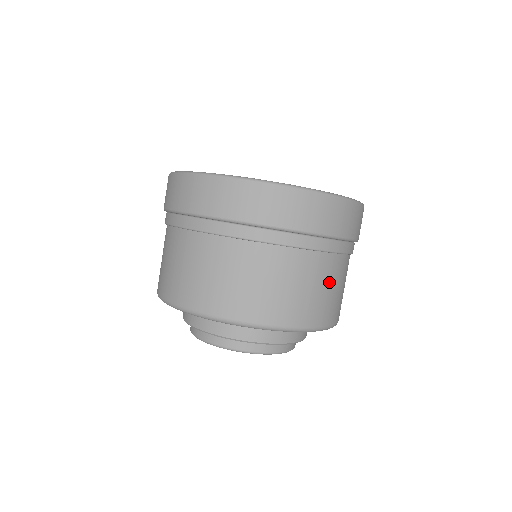
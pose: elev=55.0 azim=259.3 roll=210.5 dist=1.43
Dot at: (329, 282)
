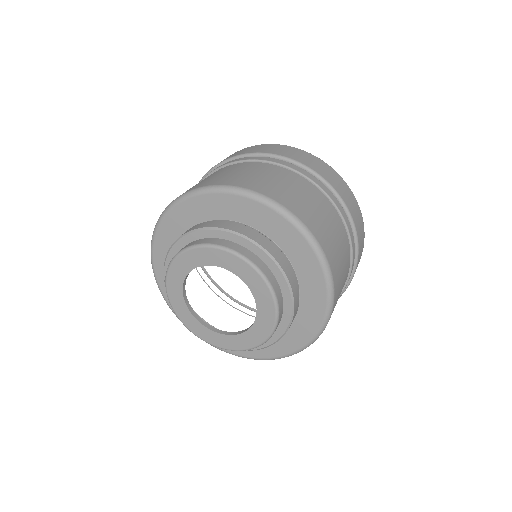
Dot at: (344, 266)
